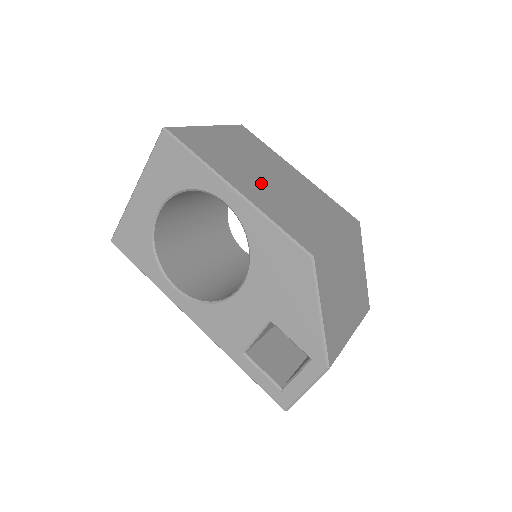
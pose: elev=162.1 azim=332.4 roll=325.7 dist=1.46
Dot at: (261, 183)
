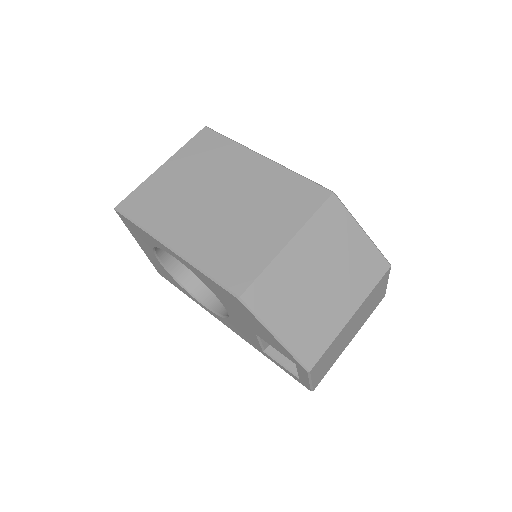
Dot at: (204, 217)
